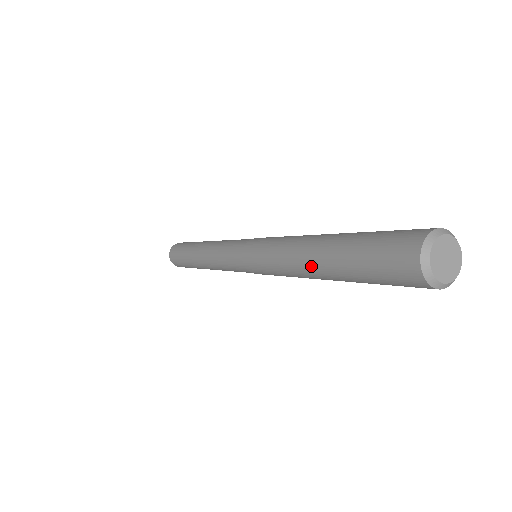
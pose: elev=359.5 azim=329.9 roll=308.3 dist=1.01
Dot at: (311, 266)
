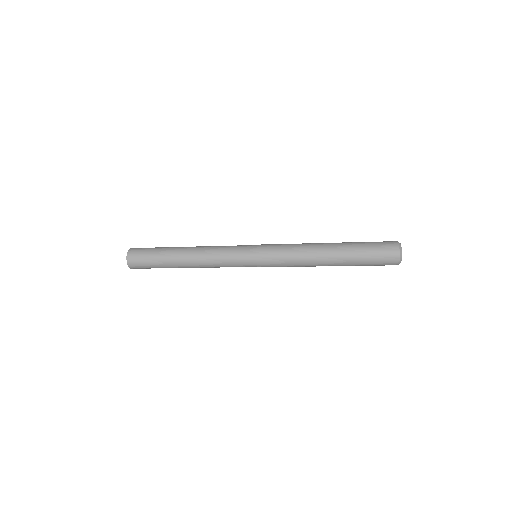
Dot at: (328, 265)
